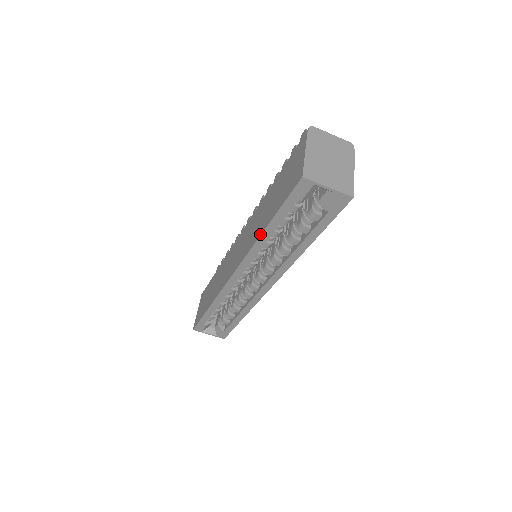
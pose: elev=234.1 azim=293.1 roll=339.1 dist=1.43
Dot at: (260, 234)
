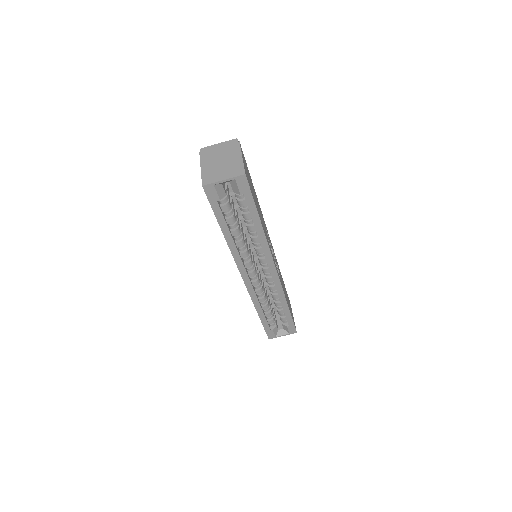
Dot at: (225, 239)
